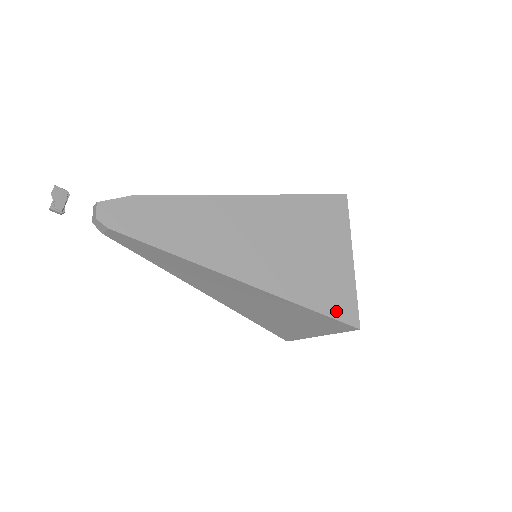
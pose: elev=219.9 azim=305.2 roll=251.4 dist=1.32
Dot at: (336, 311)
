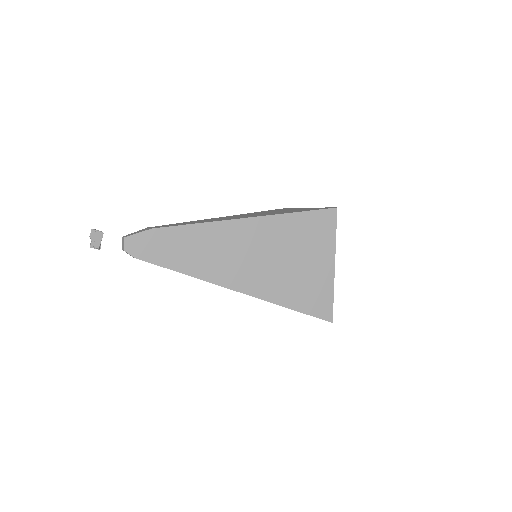
Dot at: (314, 310)
